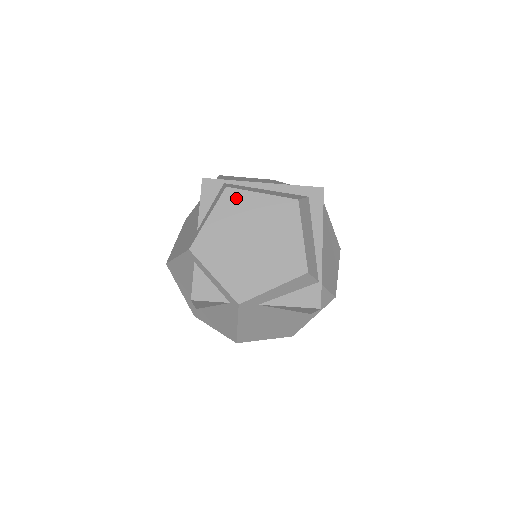
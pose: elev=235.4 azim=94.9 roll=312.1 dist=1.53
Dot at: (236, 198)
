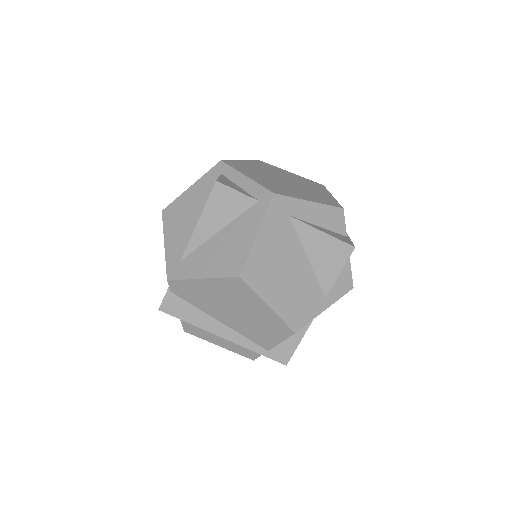
Dot at: (267, 165)
